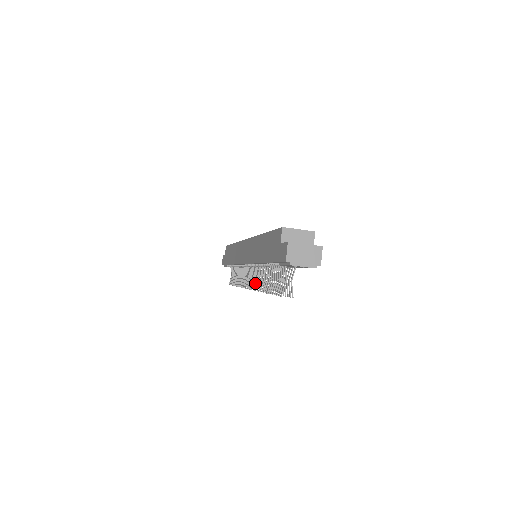
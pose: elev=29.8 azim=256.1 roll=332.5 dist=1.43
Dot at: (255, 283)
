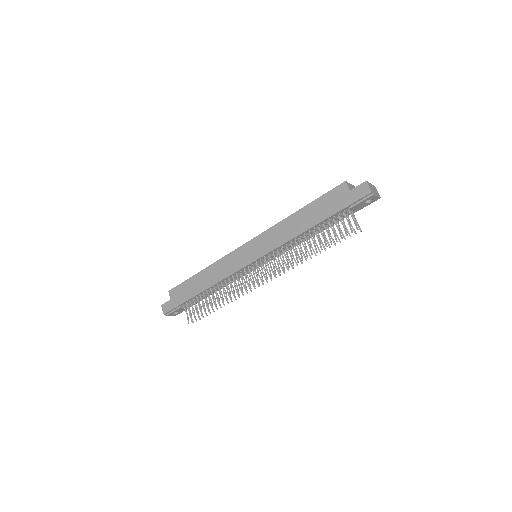
Dot at: (279, 267)
